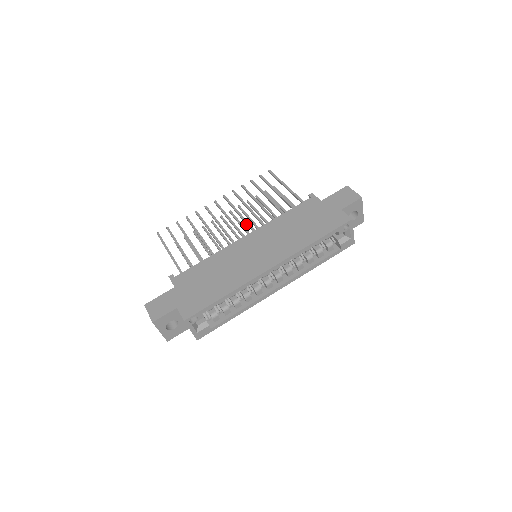
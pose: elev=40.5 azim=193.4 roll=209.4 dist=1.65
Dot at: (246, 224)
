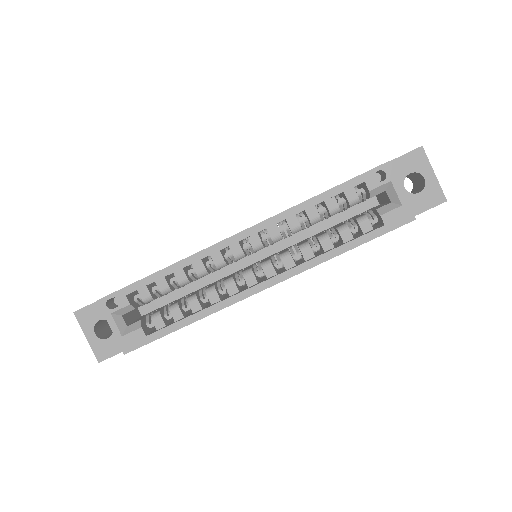
Dot at: occluded
